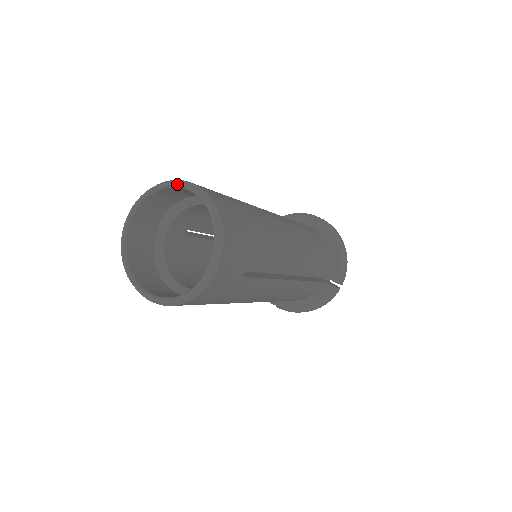
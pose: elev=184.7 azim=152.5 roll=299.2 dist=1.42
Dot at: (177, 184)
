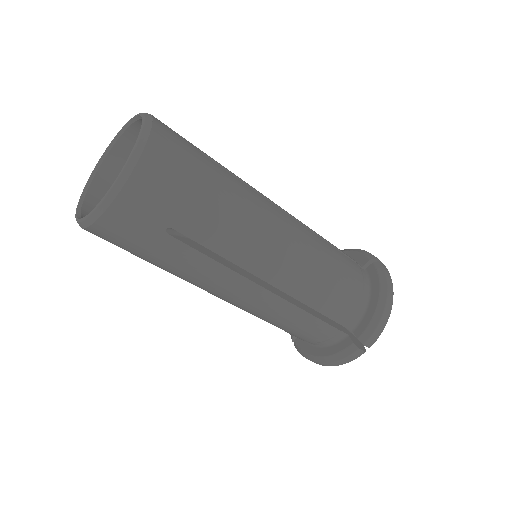
Dot at: (140, 114)
